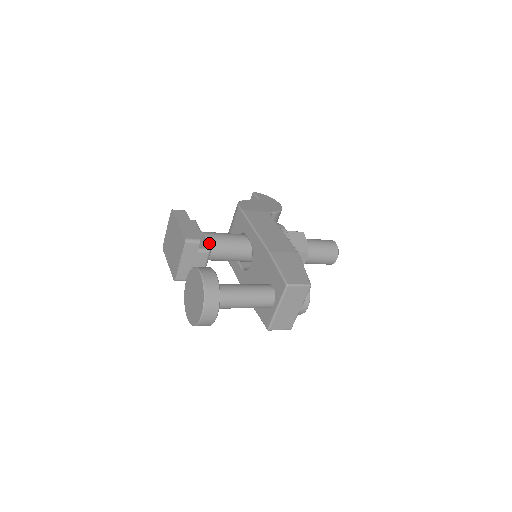
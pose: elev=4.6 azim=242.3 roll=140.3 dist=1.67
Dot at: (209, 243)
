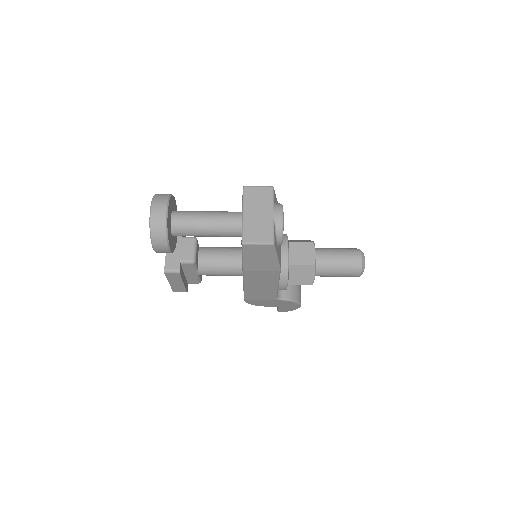
Dot at: (202, 248)
